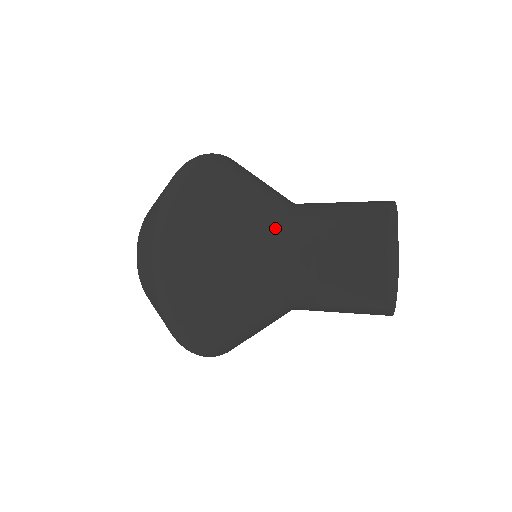
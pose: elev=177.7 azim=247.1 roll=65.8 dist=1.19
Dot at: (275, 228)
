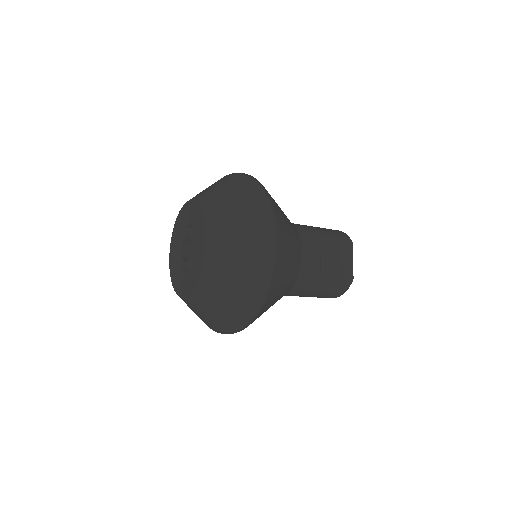
Dot at: occluded
